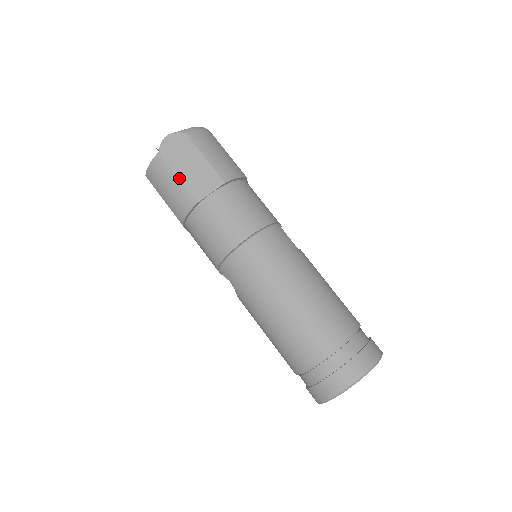
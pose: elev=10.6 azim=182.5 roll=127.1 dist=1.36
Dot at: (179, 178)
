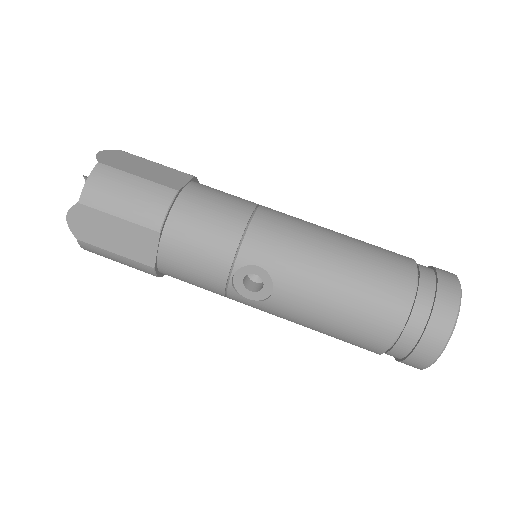
Dot at: (140, 177)
